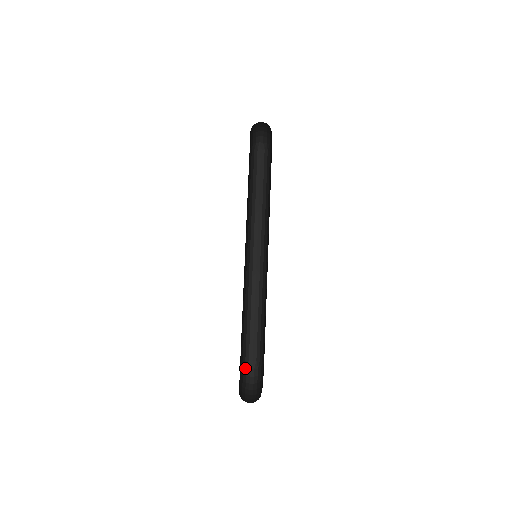
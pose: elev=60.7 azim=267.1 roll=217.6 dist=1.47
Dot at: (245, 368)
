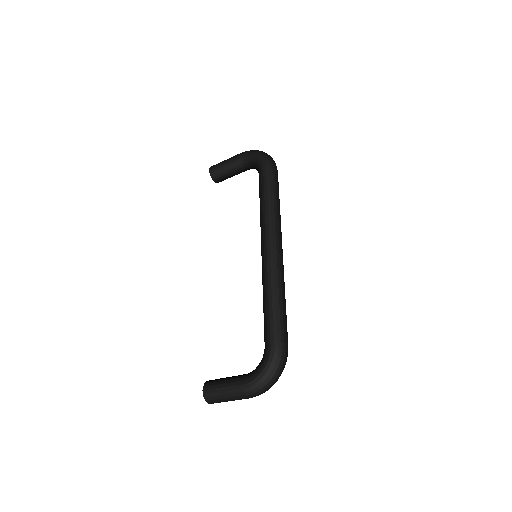
Dot at: (281, 349)
